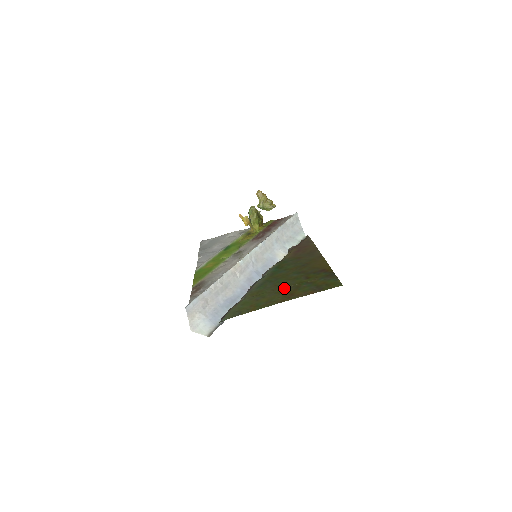
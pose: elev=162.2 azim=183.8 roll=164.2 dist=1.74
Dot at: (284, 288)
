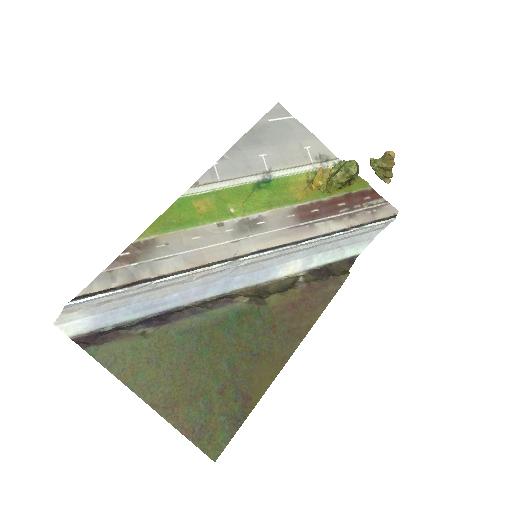
Dot at: (186, 379)
